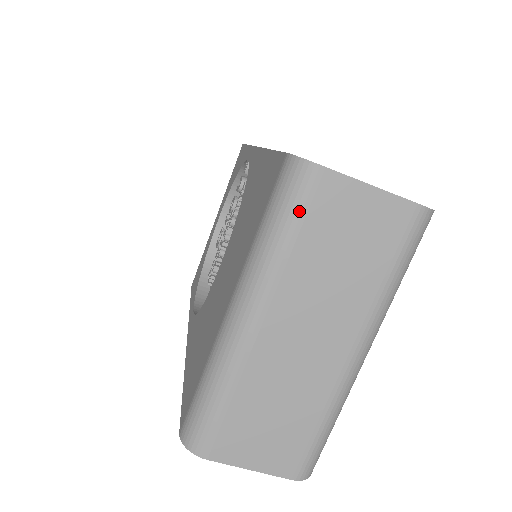
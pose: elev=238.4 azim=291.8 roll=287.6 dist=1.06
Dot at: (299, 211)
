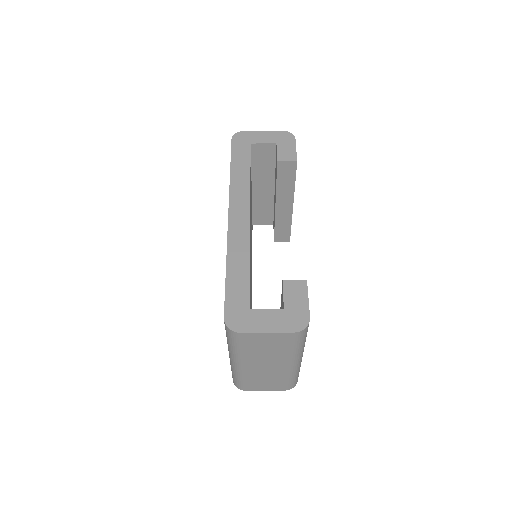
Dot at: (238, 343)
